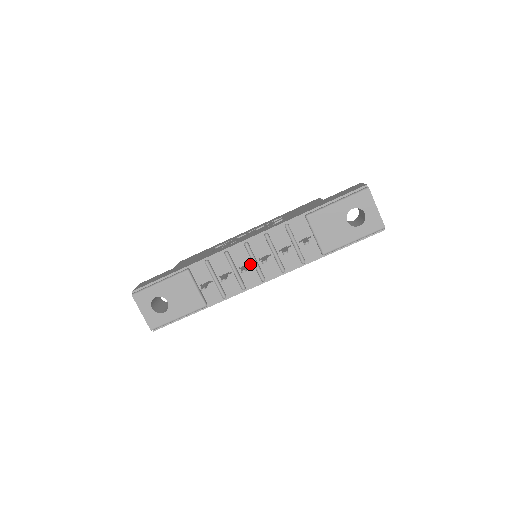
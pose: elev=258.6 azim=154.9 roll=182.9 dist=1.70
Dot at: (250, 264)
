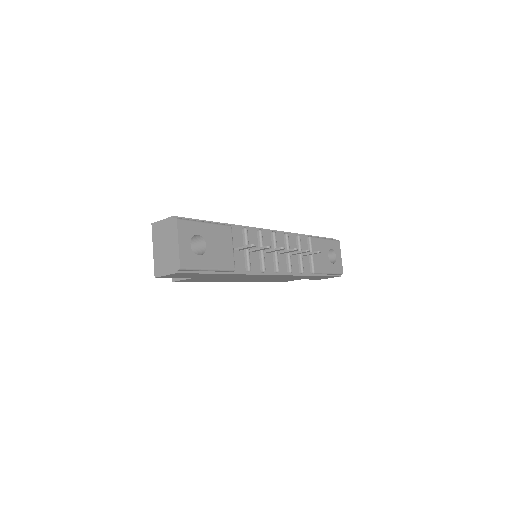
Dot at: (270, 253)
